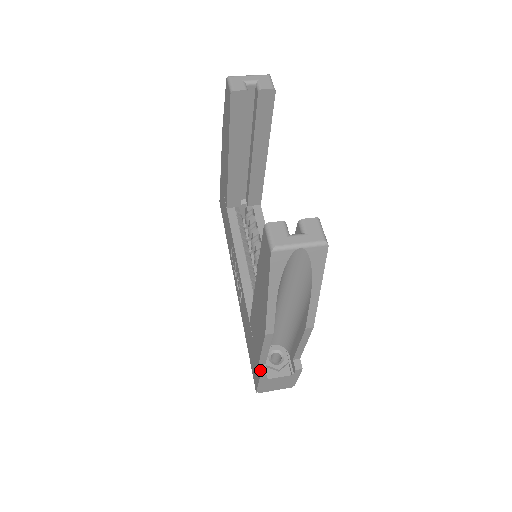
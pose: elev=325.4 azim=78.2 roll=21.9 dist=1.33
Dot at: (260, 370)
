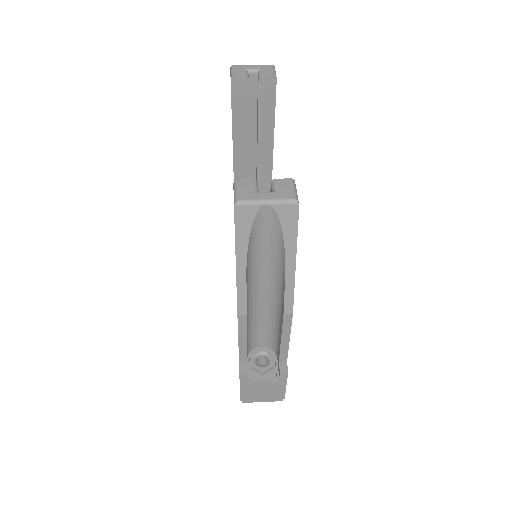
Dot at: (240, 368)
